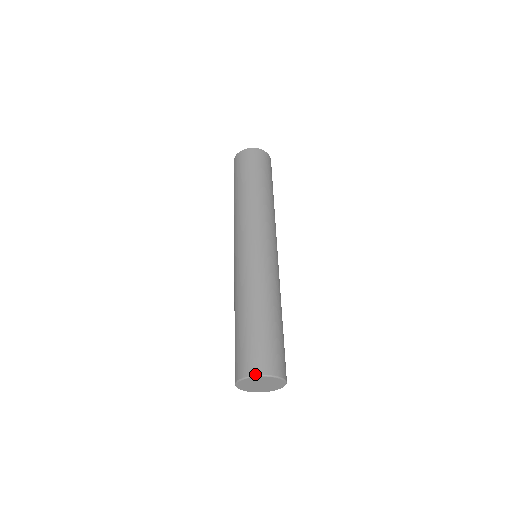
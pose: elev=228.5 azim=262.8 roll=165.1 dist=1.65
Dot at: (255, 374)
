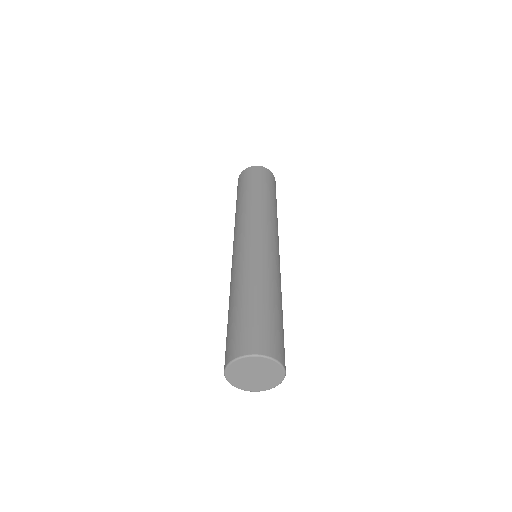
Dot at: (259, 353)
